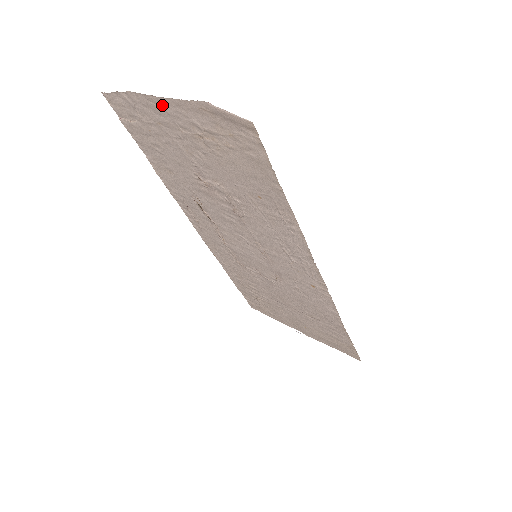
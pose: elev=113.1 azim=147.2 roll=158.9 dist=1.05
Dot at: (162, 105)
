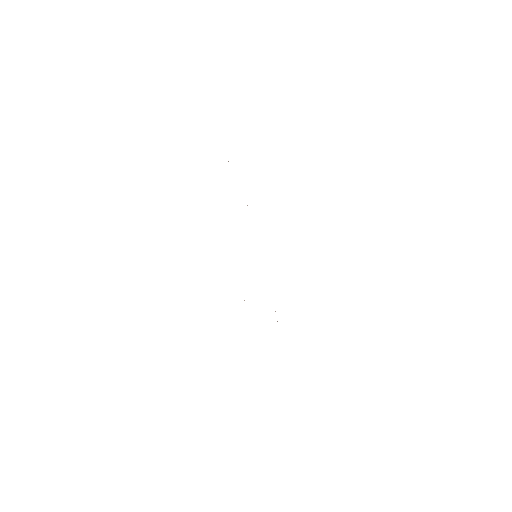
Dot at: occluded
